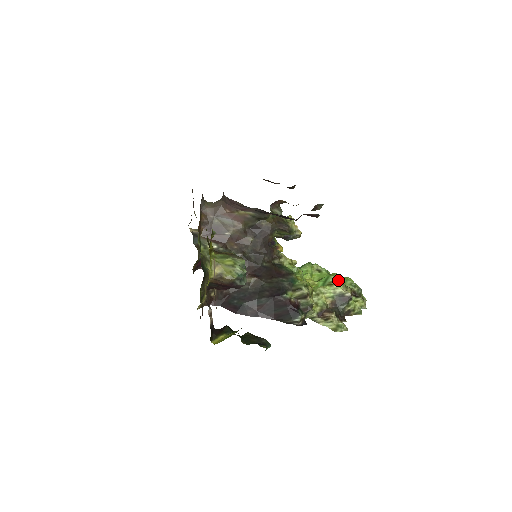
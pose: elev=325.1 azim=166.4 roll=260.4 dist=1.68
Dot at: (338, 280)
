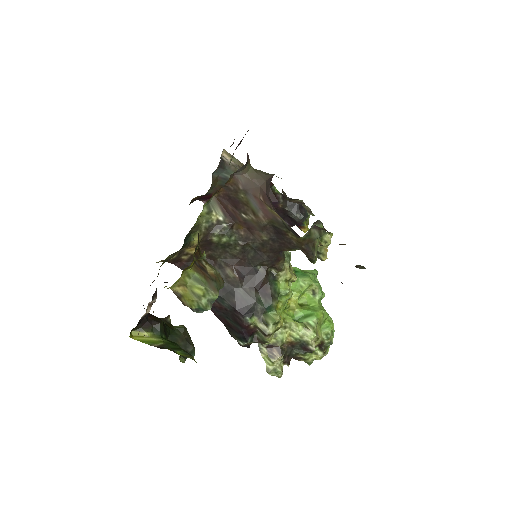
Dot at: (318, 326)
